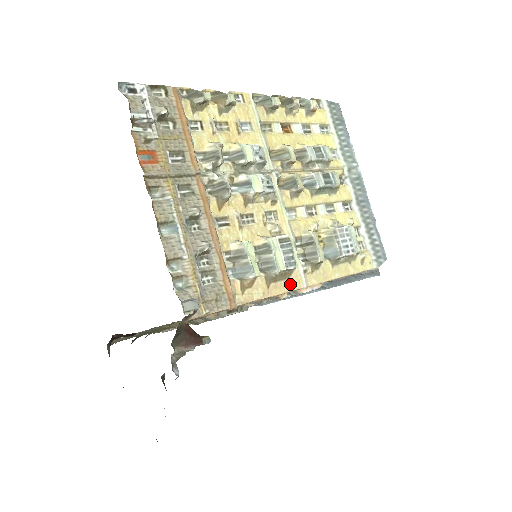
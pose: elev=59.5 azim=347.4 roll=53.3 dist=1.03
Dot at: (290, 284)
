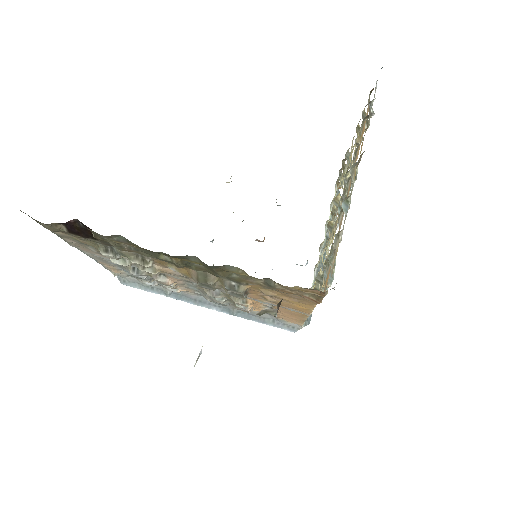
Dot at: occluded
